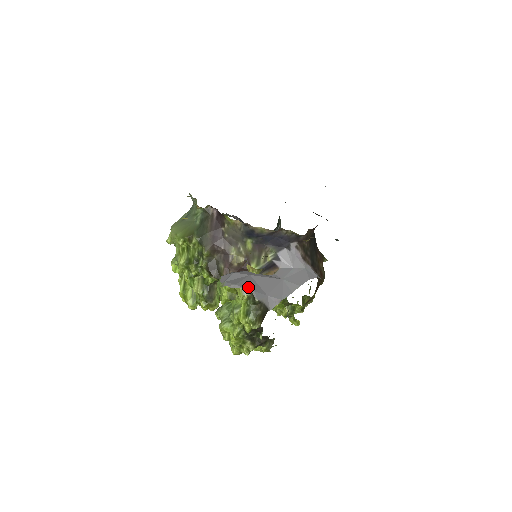
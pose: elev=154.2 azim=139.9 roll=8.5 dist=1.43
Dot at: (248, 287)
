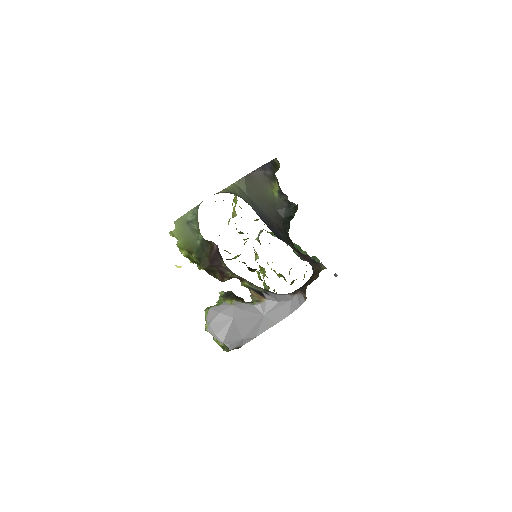
Dot at: (226, 339)
